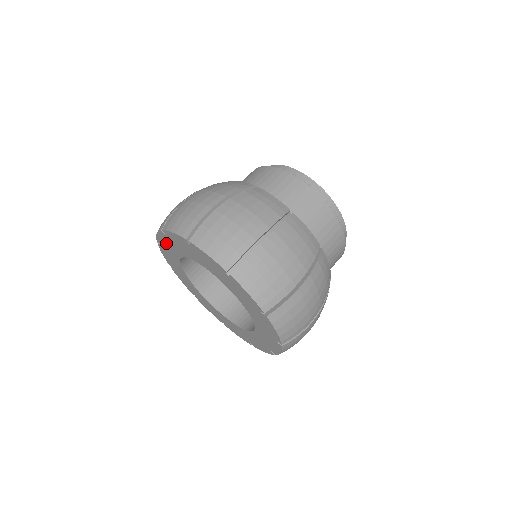
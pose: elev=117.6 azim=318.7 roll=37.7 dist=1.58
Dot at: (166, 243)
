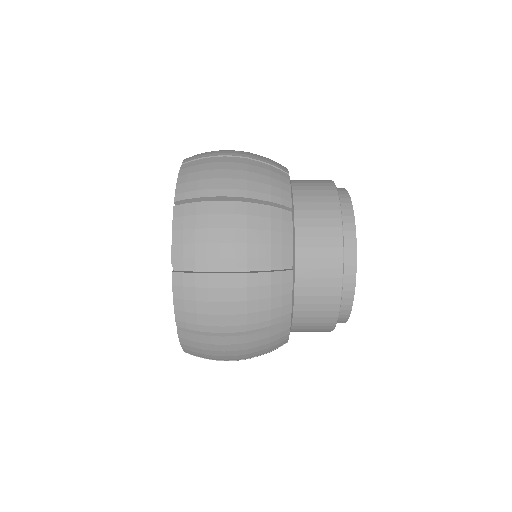
Dot at: occluded
